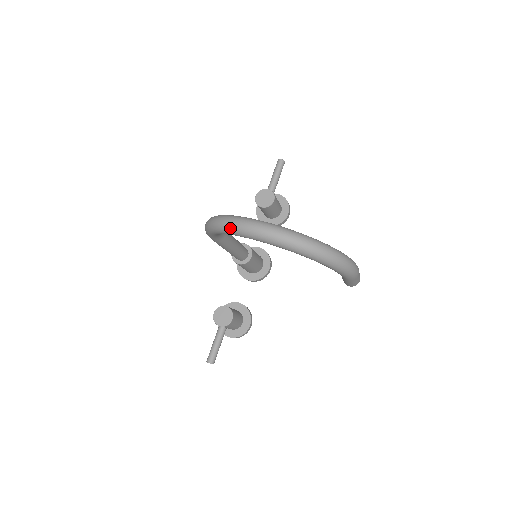
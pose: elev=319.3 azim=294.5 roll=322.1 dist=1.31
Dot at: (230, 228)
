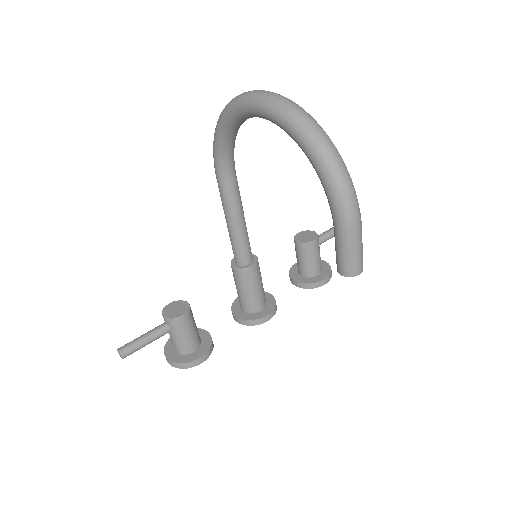
Dot at: (232, 100)
